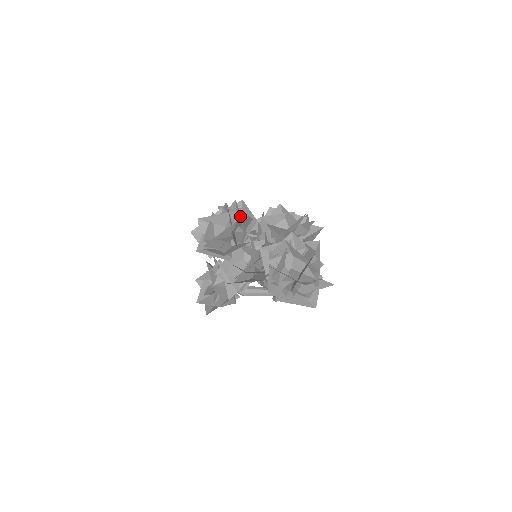
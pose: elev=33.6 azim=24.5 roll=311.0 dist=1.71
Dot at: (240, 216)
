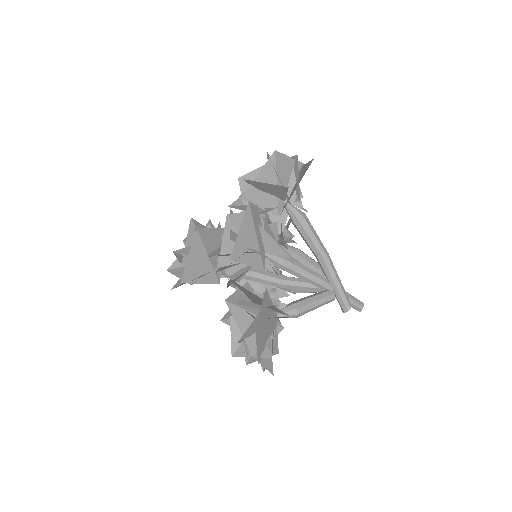
Dot at: occluded
